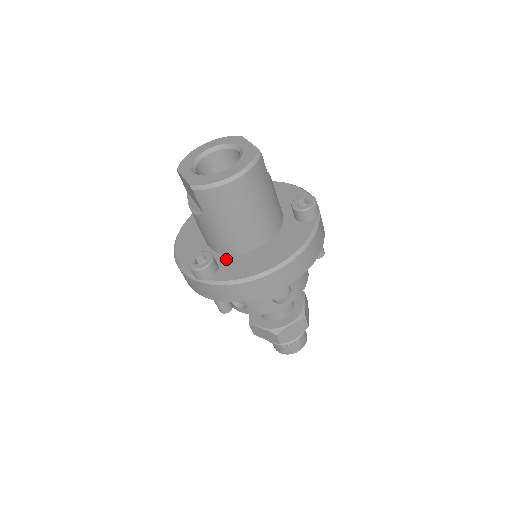
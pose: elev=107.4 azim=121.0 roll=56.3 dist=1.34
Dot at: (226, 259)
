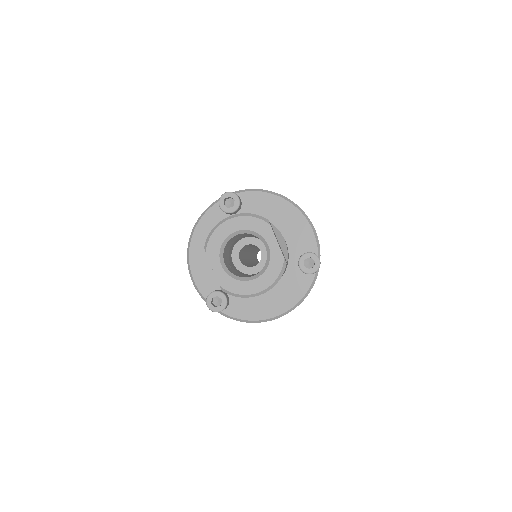
Dot at: occluded
